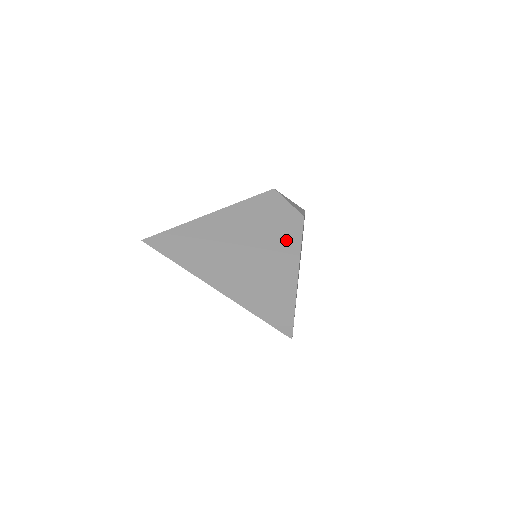
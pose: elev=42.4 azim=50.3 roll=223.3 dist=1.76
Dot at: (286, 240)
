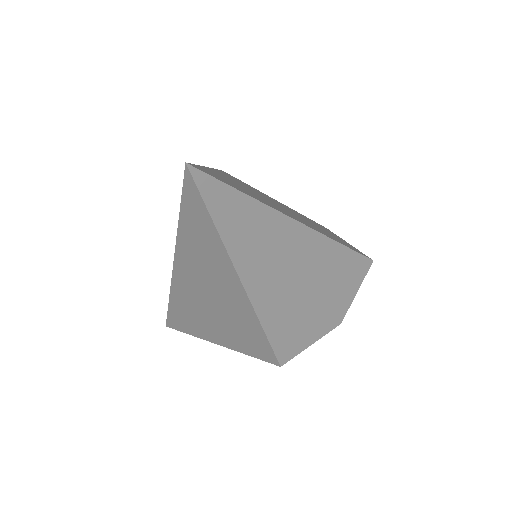
Dot at: (298, 337)
